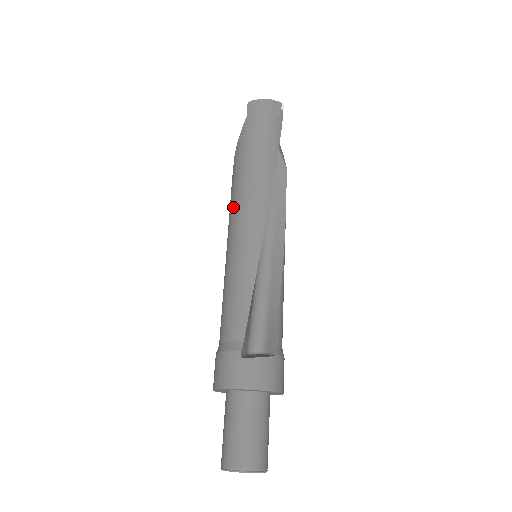
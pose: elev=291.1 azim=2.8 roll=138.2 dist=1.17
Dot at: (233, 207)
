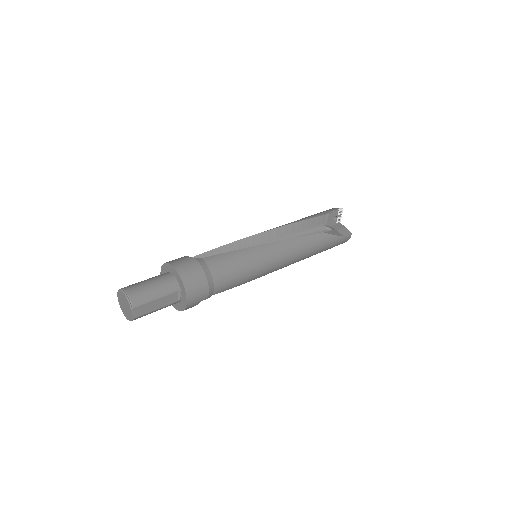
Dot at: occluded
